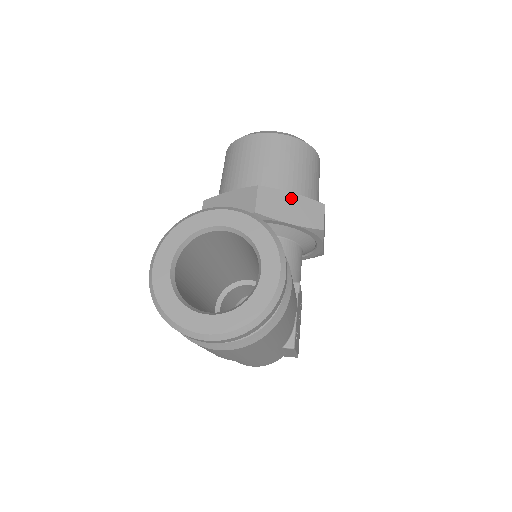
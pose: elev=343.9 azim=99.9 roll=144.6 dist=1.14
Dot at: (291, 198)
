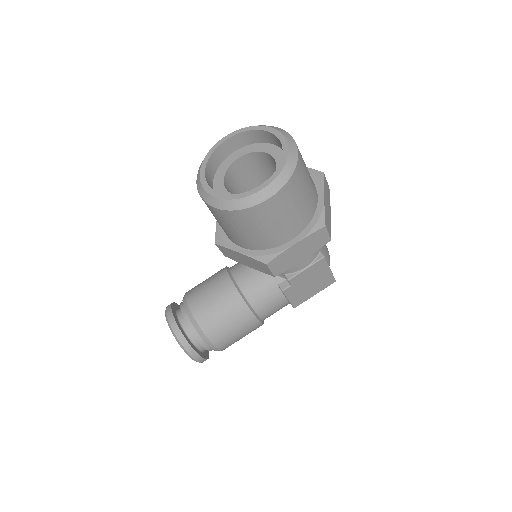
Dot at: (240, 255)
